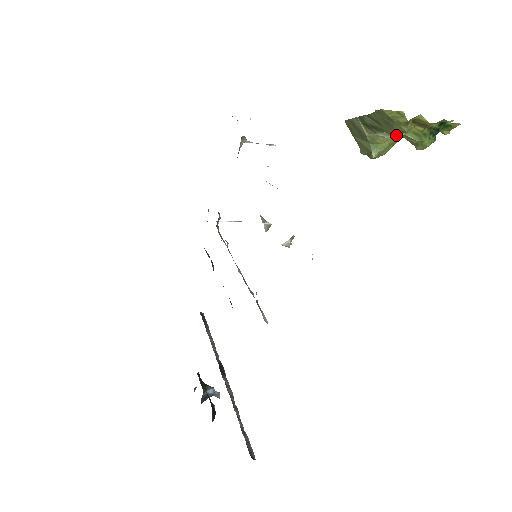
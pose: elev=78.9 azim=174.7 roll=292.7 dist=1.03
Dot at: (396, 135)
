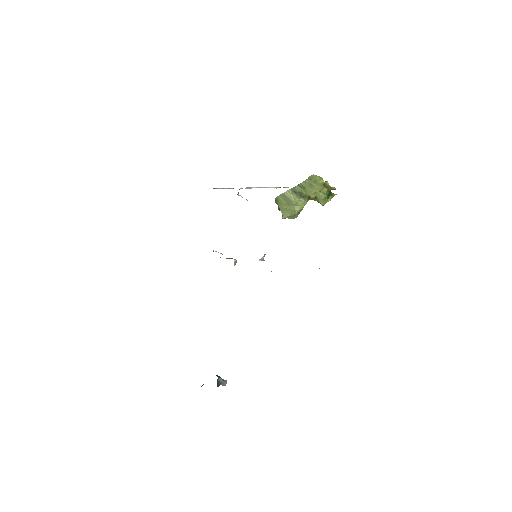
Dot at: (314, 194)
